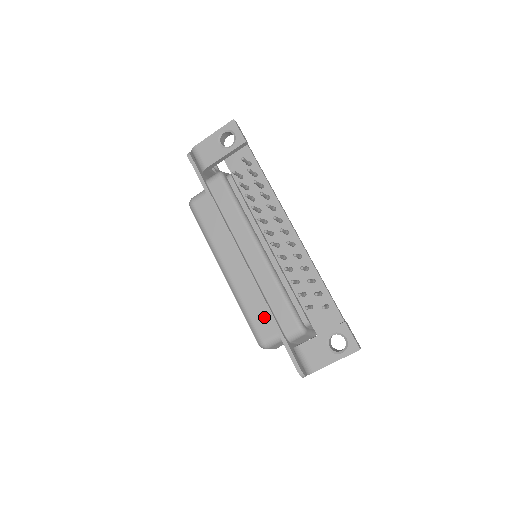
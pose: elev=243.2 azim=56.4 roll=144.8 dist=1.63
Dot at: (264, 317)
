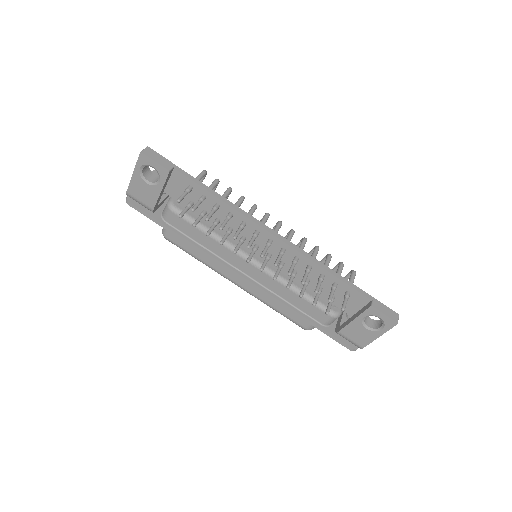
Dot at: occluded
